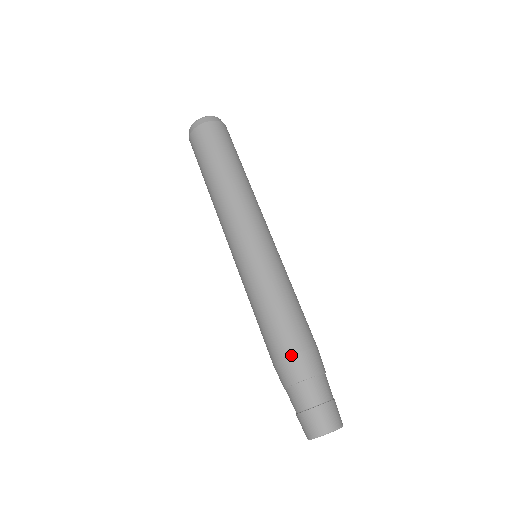
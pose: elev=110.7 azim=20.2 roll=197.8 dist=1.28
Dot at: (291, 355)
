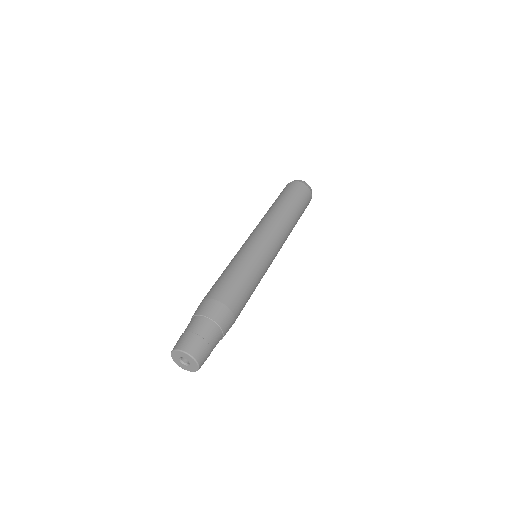
Dot at: (218, 300)
